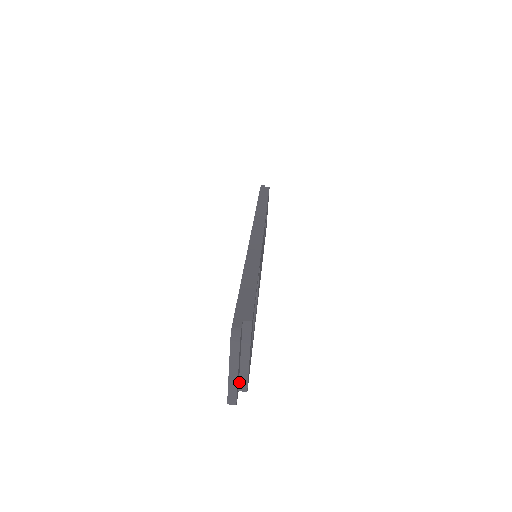
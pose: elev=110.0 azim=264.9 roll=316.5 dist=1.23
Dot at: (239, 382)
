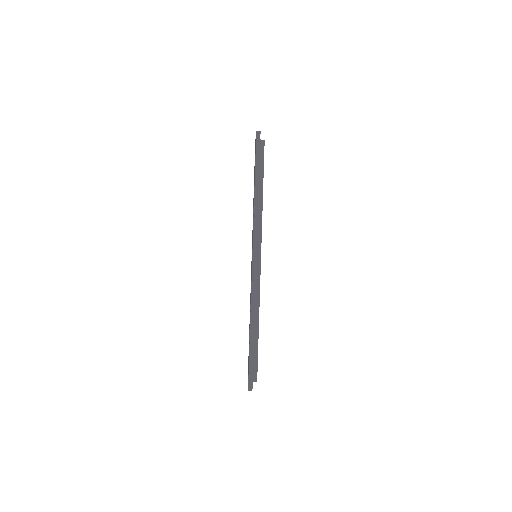
Dot at: occluded
